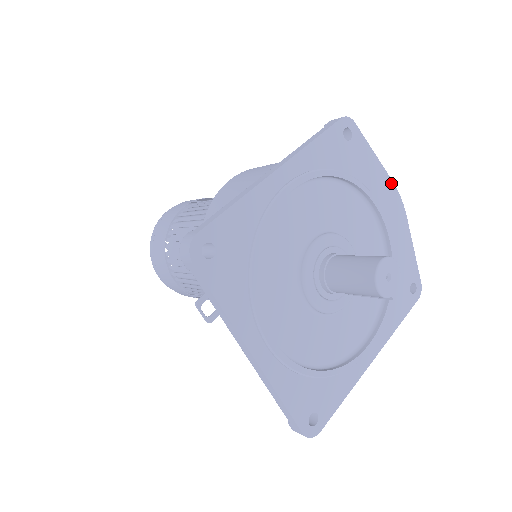
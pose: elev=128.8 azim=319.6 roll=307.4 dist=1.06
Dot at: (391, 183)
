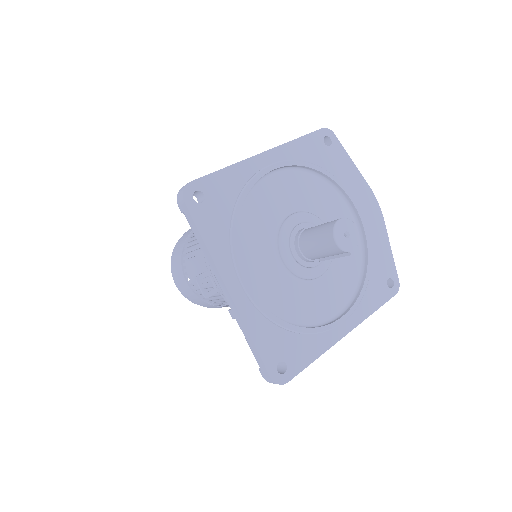
Dot at: (368, 188)
